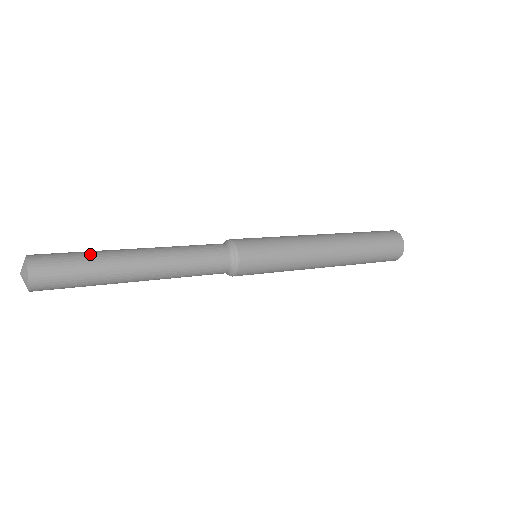
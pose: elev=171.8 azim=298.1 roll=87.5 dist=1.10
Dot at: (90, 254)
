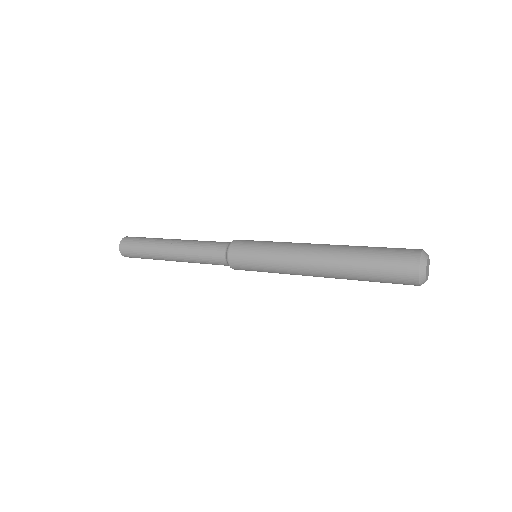
Dot at: (149, 239)
